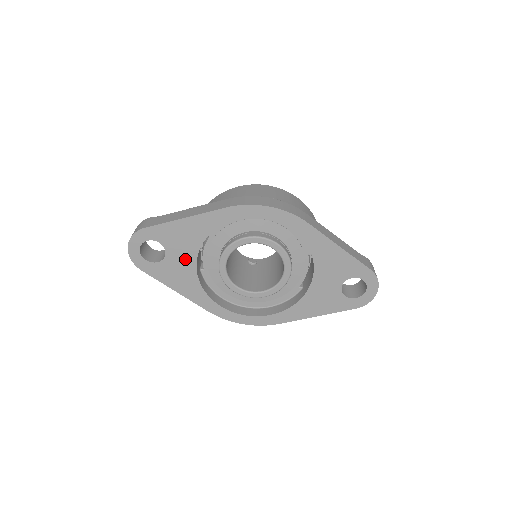
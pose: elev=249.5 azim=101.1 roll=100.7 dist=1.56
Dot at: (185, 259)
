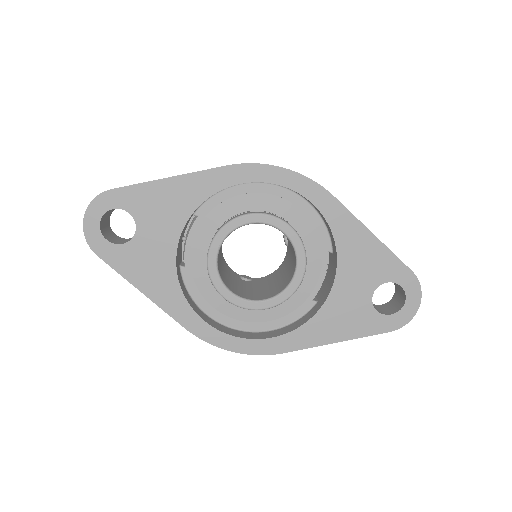
Dot at: (162, 241)
